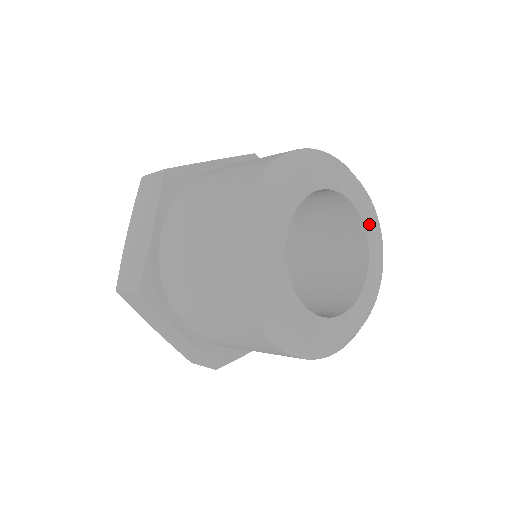
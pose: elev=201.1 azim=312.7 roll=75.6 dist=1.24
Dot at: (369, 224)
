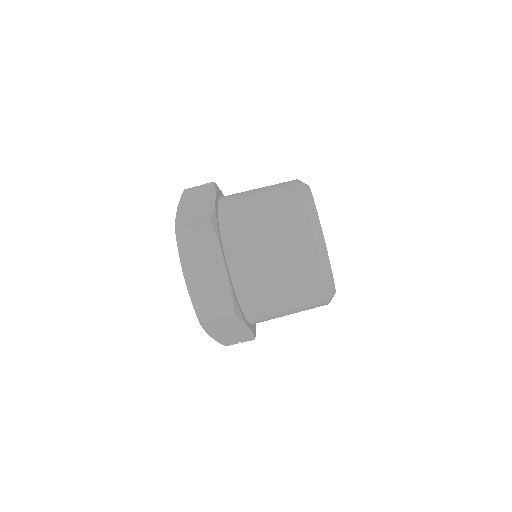
Dot at: occluded
